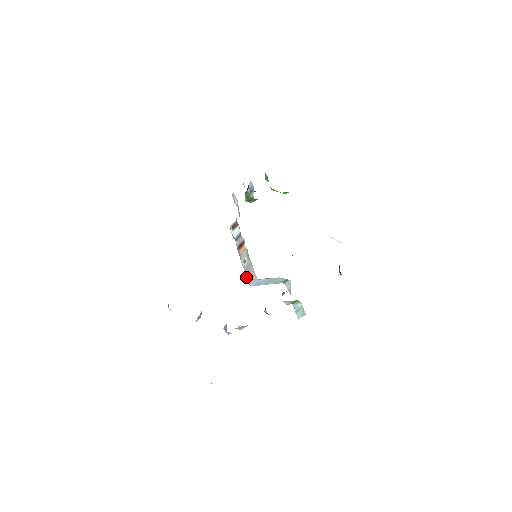
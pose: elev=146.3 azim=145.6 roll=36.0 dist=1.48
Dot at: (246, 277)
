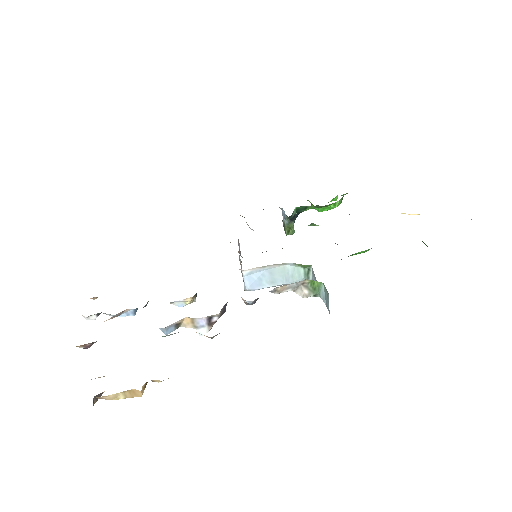
Dot at: occluded
